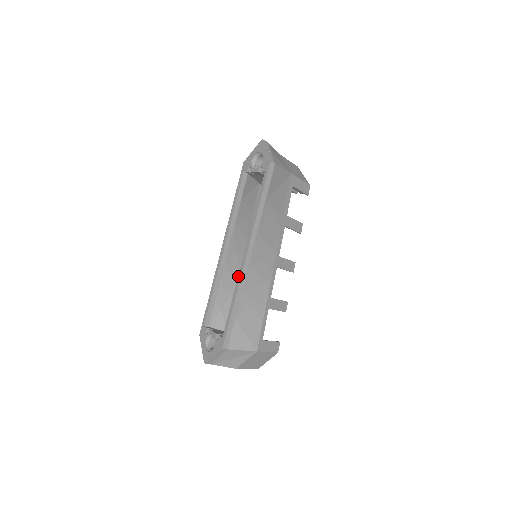
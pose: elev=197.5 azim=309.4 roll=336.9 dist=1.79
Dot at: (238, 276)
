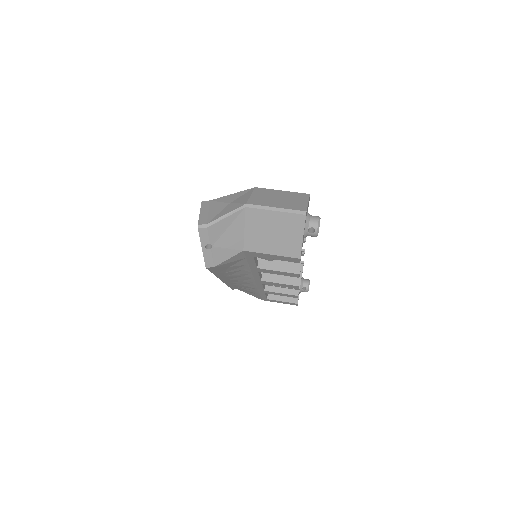
Dot at: occluded
